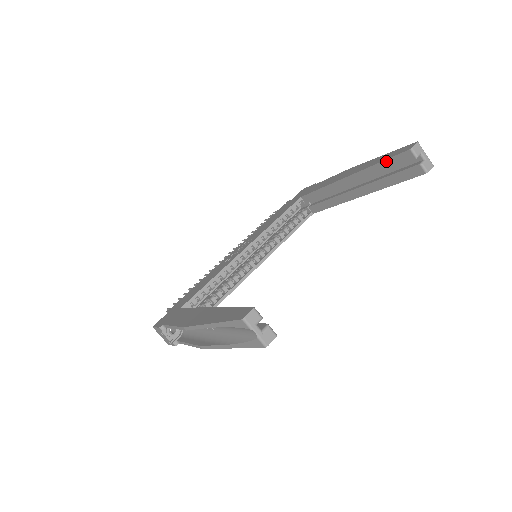
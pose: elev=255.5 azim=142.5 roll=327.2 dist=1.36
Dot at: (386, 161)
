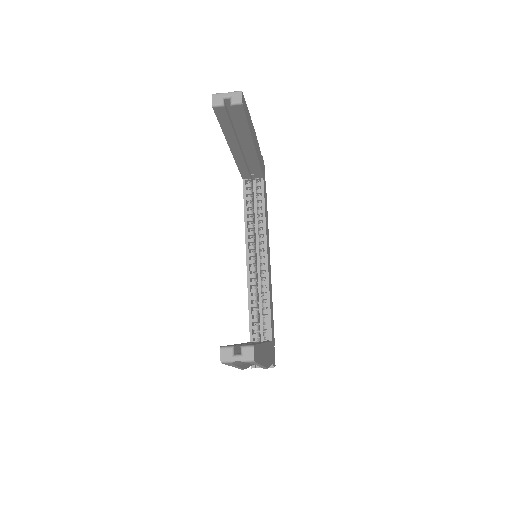
Dot at: (221, 124)
